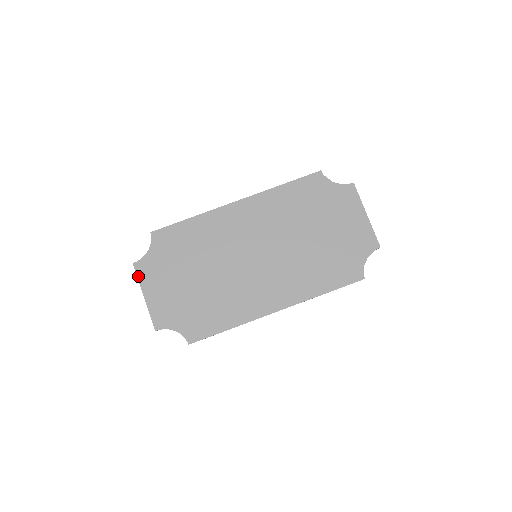
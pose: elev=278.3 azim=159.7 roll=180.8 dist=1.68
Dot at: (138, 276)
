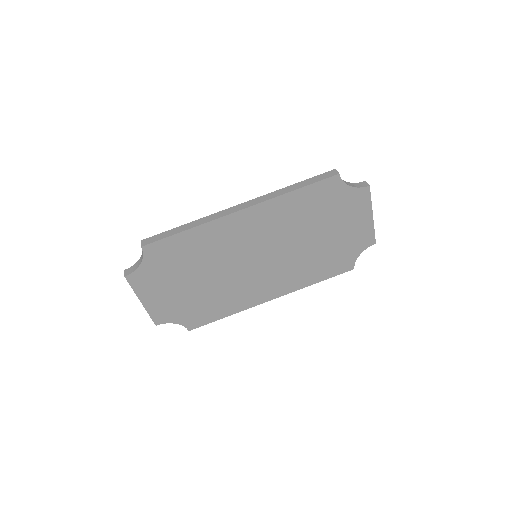
Dot at: (132, 287)
